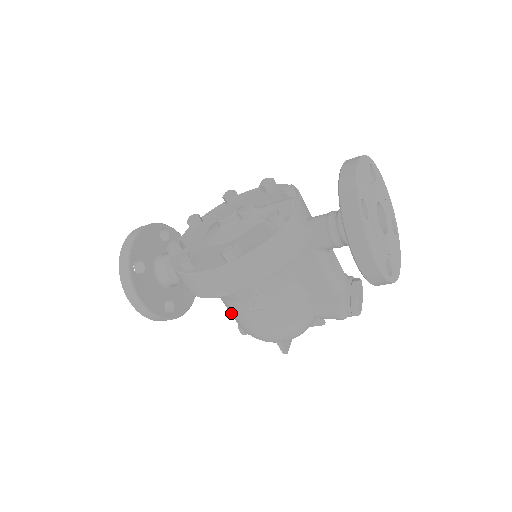
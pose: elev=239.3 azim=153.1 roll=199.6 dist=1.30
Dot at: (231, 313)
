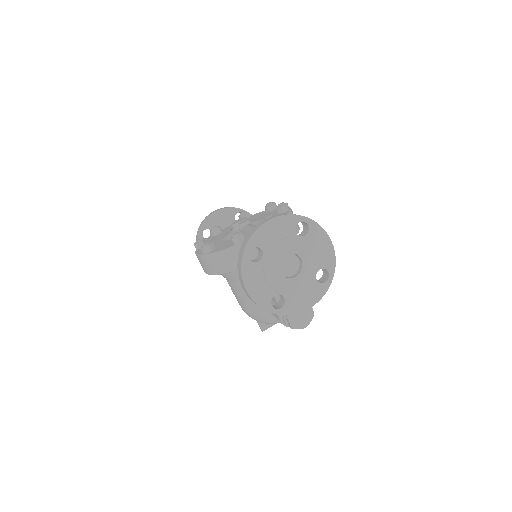
Dot at: occluded
